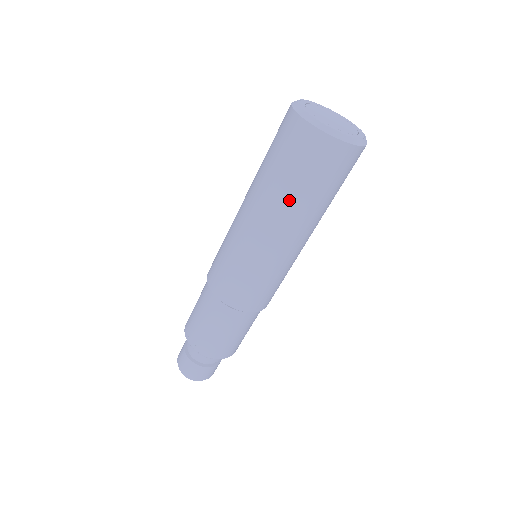
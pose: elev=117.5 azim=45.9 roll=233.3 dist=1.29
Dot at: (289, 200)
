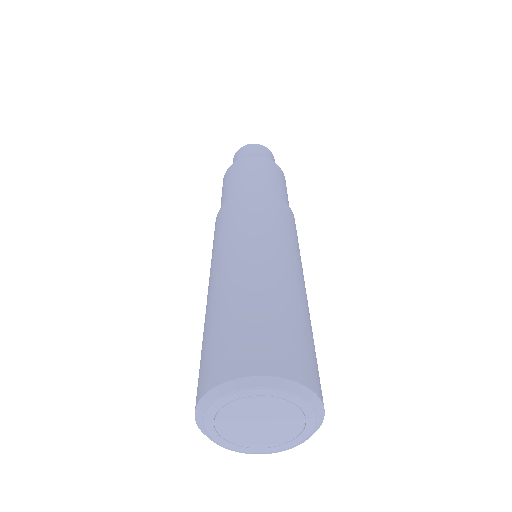
Dot at: occluded
